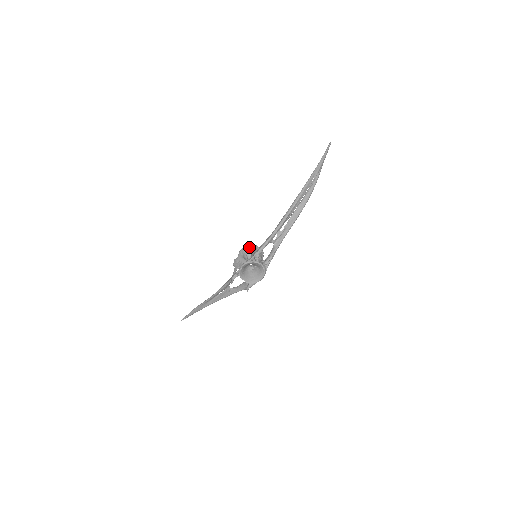
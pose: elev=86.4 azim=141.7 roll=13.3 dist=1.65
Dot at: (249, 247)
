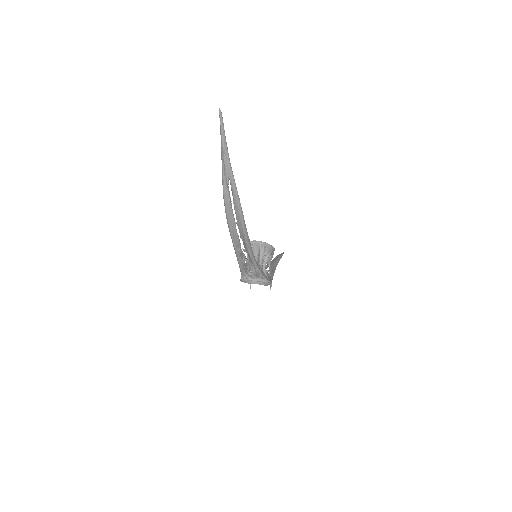
Dot at: occluded
